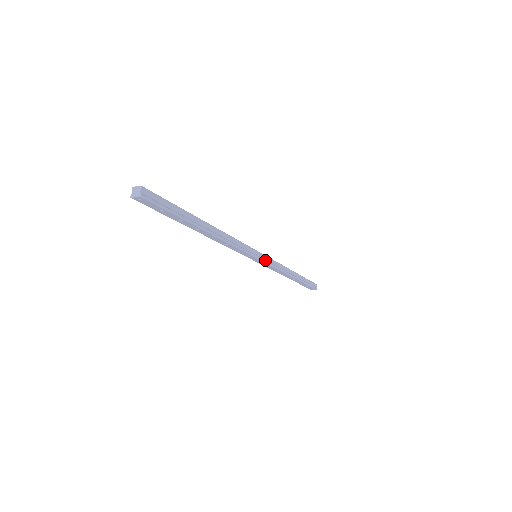
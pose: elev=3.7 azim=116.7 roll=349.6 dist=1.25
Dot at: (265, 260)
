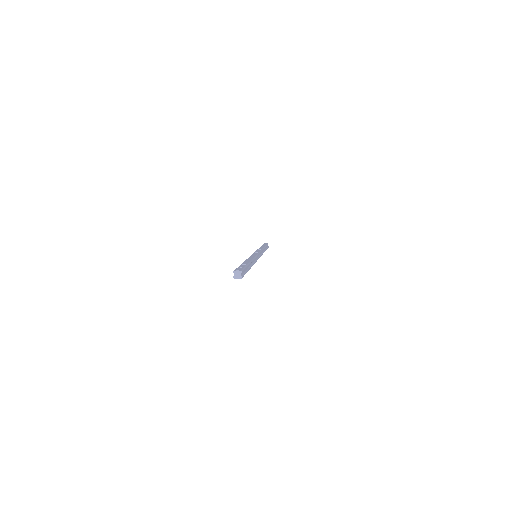
Dot at: (259, 256)
